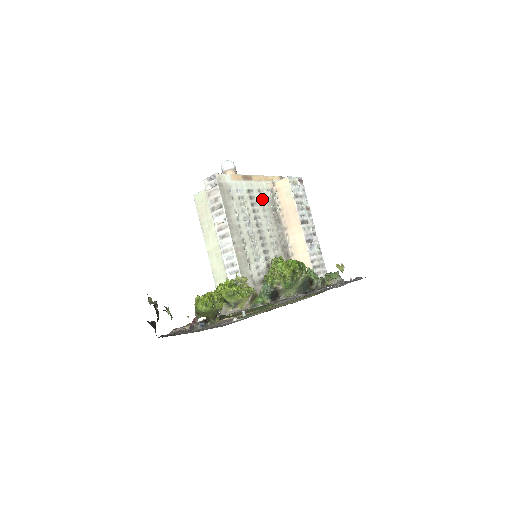
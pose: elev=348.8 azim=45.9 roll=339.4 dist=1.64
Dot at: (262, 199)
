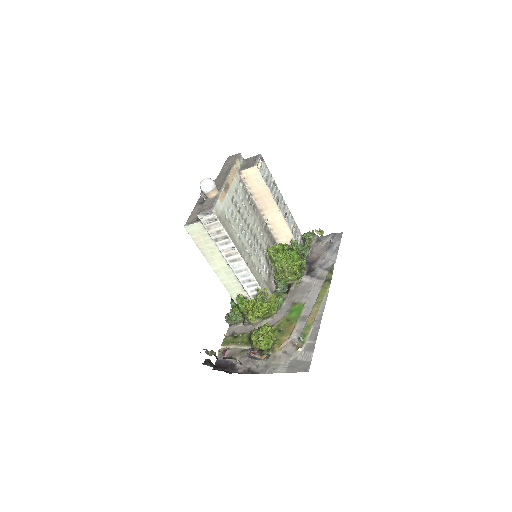
Dot at: (240, 198)
